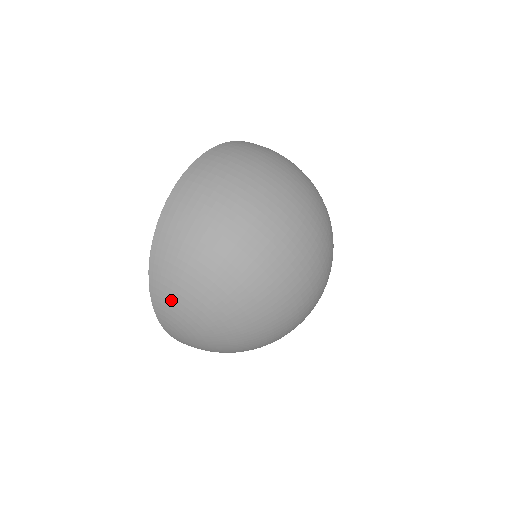
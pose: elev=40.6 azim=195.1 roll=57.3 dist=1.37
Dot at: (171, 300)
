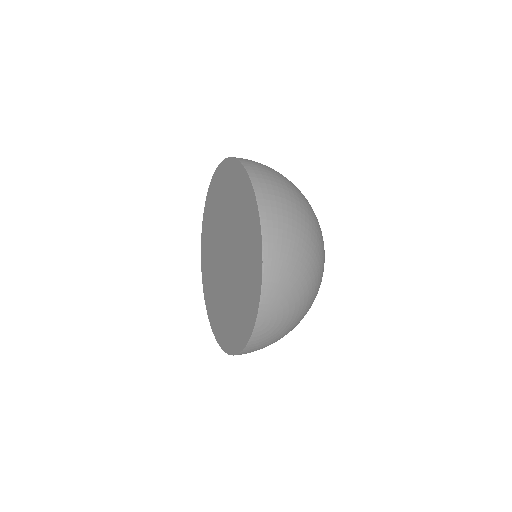
Dot at: (285, 274)
